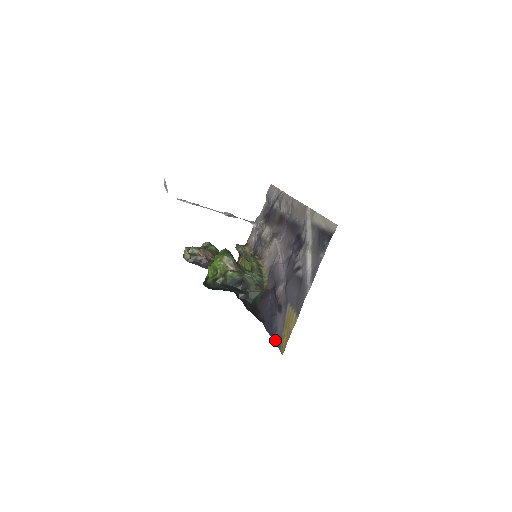
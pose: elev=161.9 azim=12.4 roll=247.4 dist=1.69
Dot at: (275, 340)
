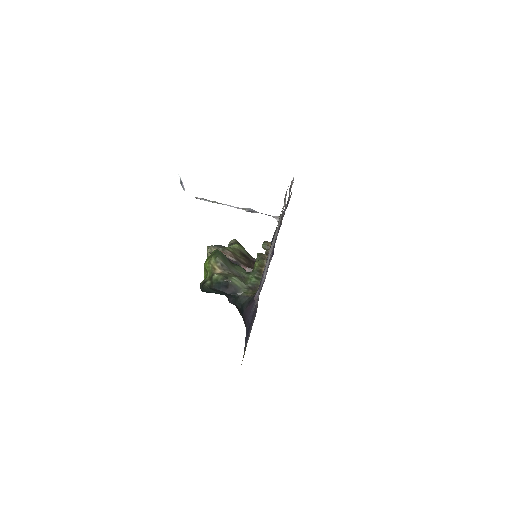
Dot at: occluded
